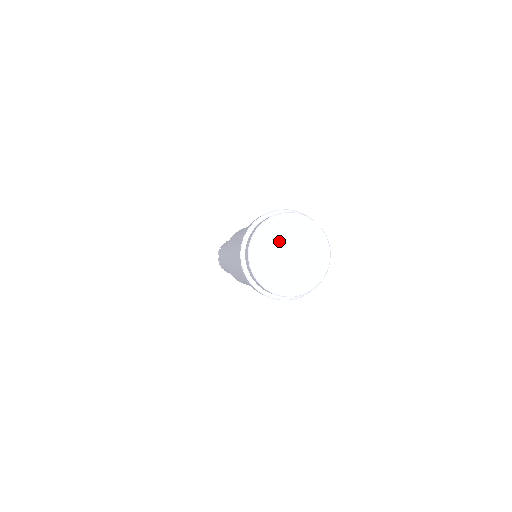
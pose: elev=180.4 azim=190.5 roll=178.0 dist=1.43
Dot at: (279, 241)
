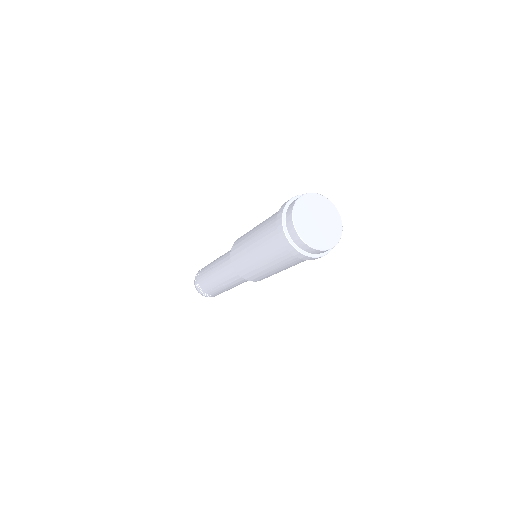
Dot at: (311, 211)
